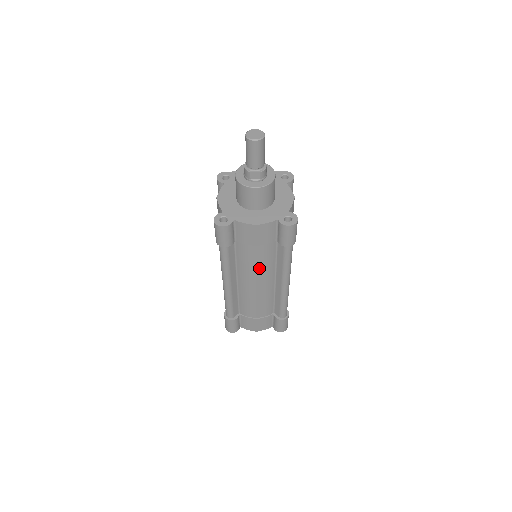
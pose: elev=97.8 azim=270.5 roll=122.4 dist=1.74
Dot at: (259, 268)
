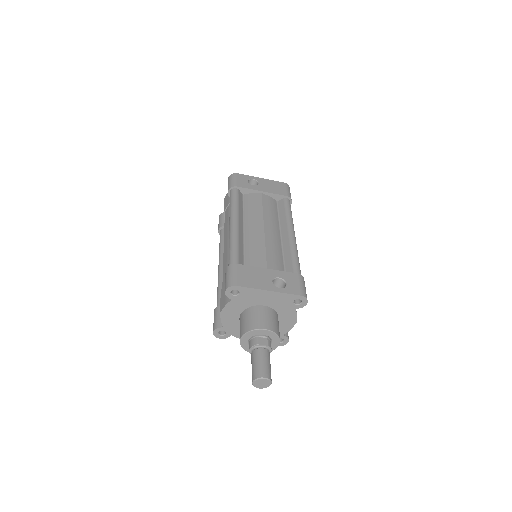
Dot at: occluded
